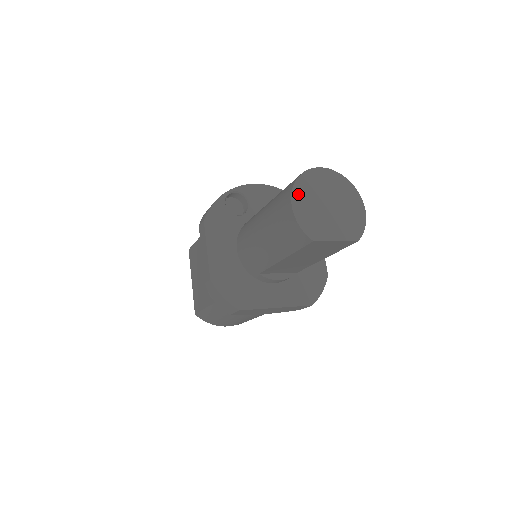
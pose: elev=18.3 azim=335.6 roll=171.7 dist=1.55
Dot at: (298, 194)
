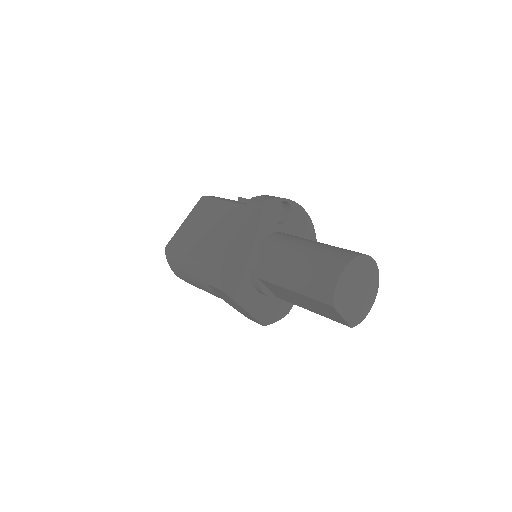
Dot at: (351, 267)
